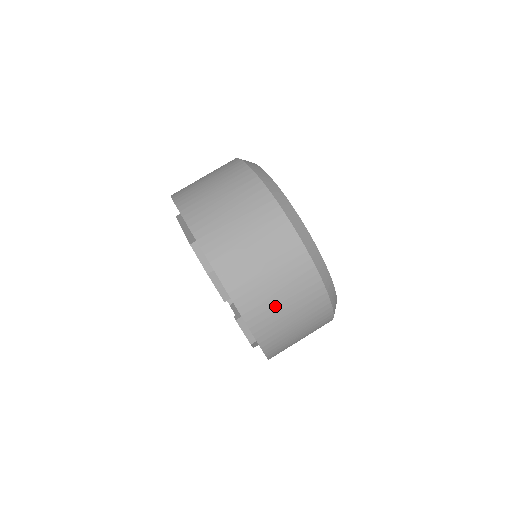
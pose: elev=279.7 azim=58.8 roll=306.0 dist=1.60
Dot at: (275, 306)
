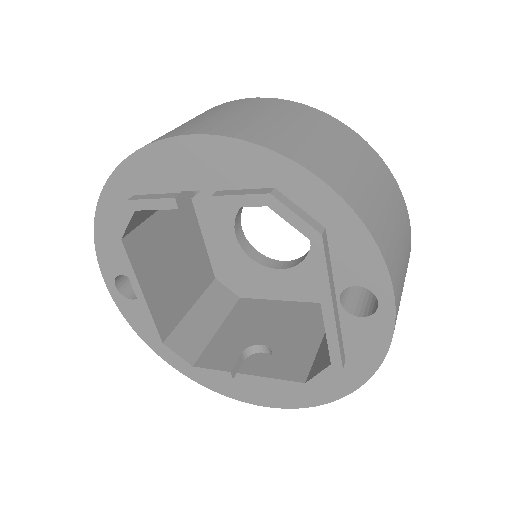
Dot at: (209, 120)
